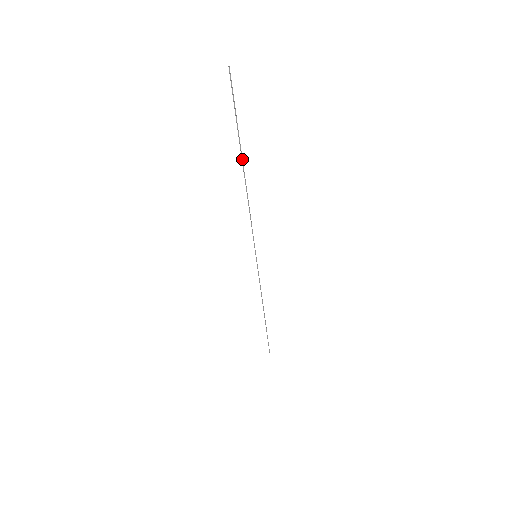
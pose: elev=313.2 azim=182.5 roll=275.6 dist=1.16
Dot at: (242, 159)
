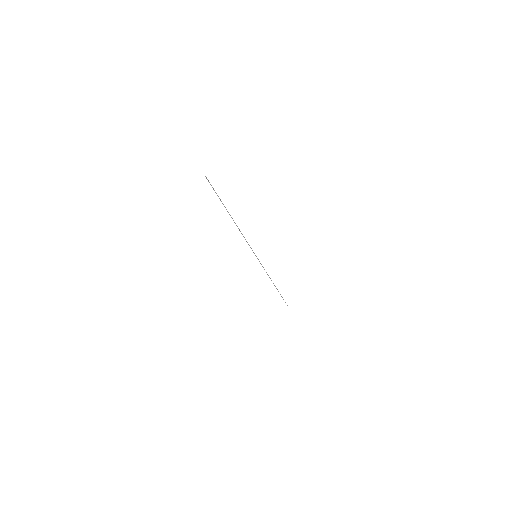
Dot at: occluded
